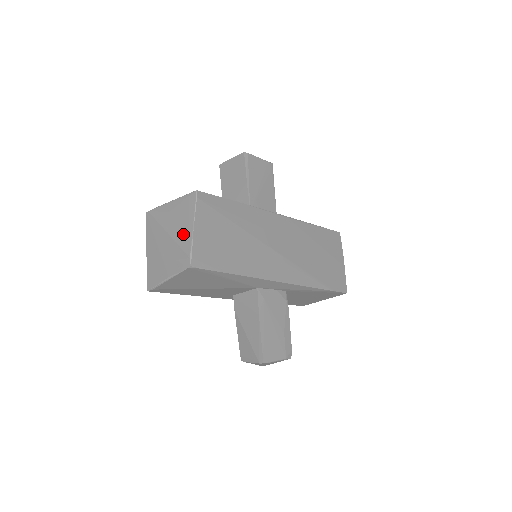
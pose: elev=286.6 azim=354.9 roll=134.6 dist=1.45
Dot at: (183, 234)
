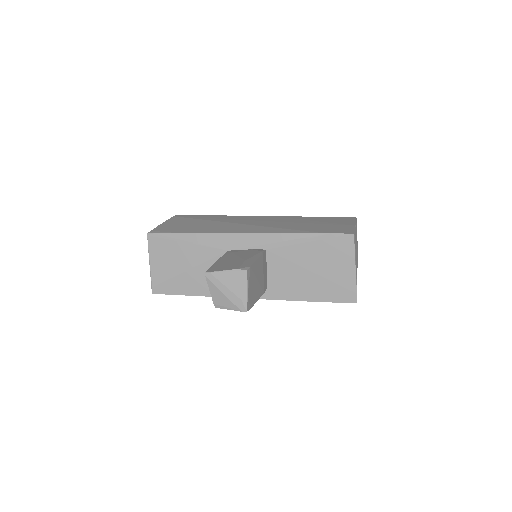
Dot at: occluded
